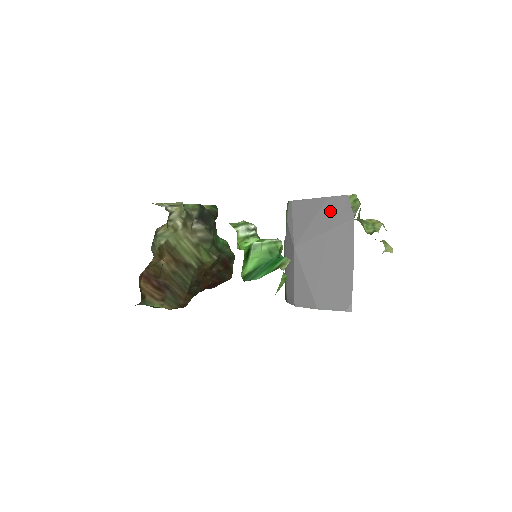
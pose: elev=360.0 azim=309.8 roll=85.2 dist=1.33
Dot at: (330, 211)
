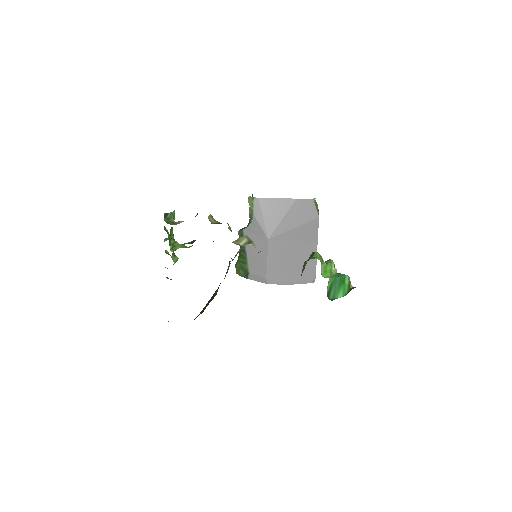
Dot at: (299, 211)
